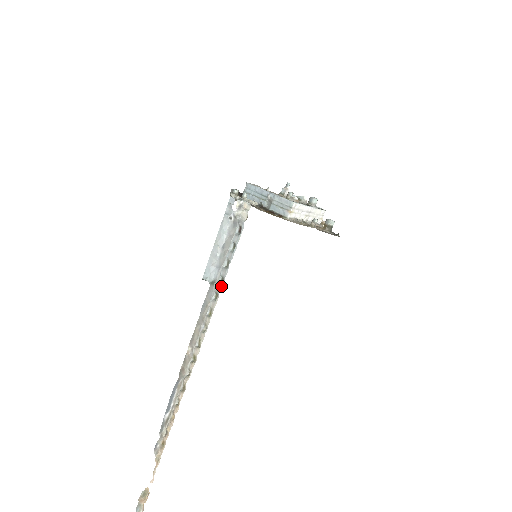
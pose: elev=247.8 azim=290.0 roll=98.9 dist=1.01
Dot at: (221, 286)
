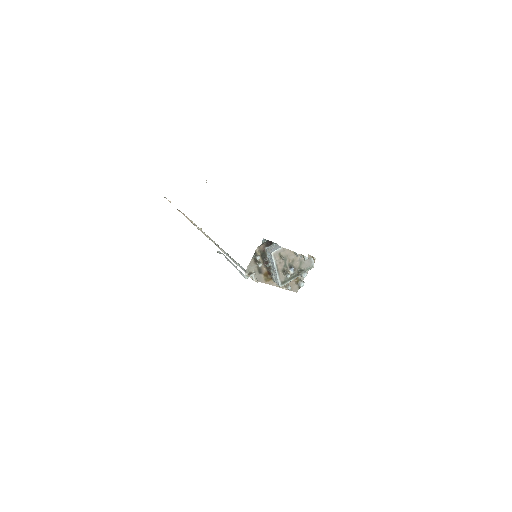
Dot at: (227, 255)
